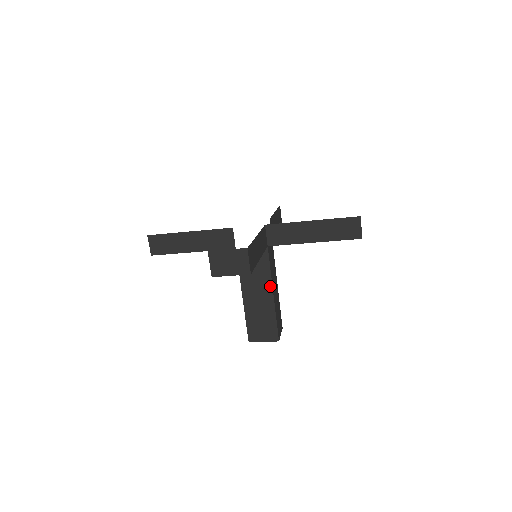
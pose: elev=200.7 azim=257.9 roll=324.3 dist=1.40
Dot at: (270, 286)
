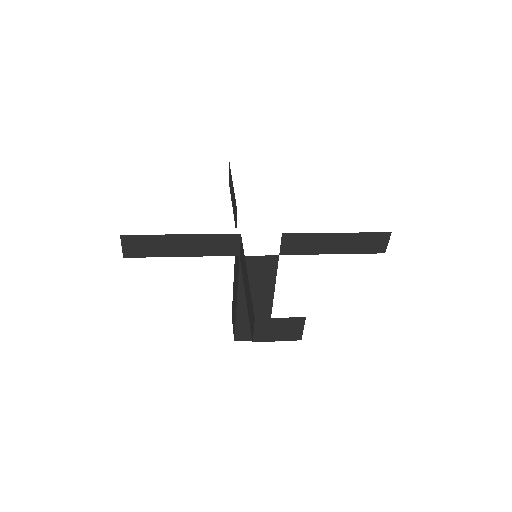
Dot at: (272, 293)
